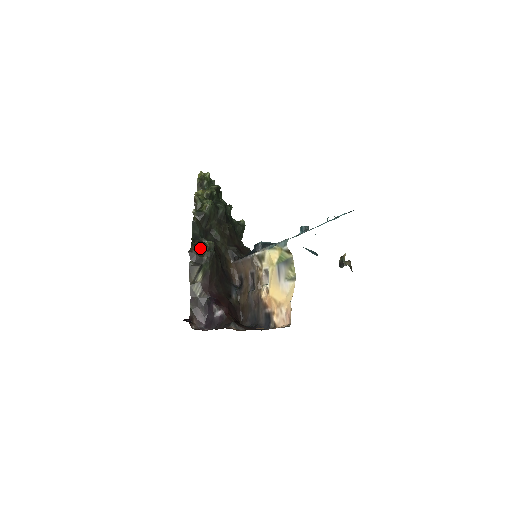
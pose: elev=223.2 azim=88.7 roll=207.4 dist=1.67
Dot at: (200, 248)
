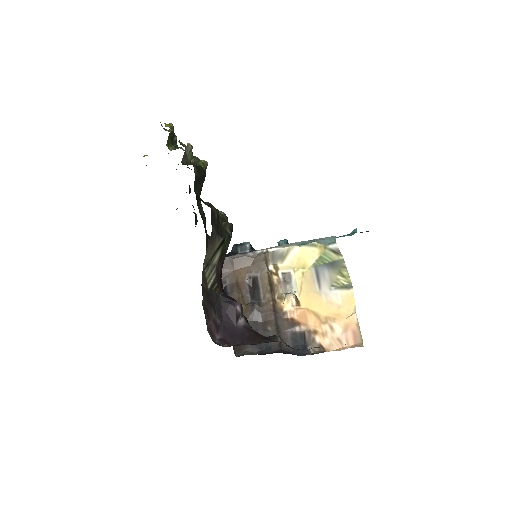
Dot at: occluded
